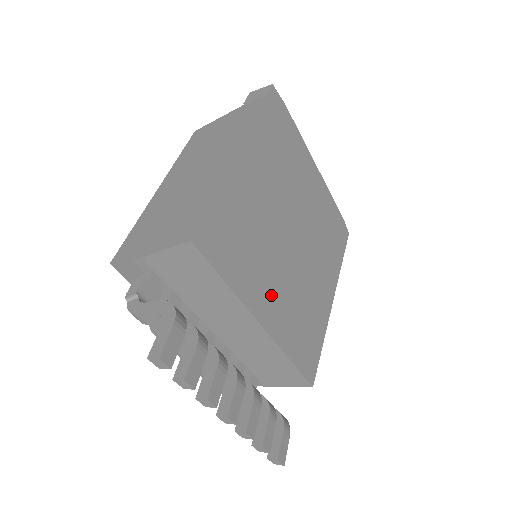
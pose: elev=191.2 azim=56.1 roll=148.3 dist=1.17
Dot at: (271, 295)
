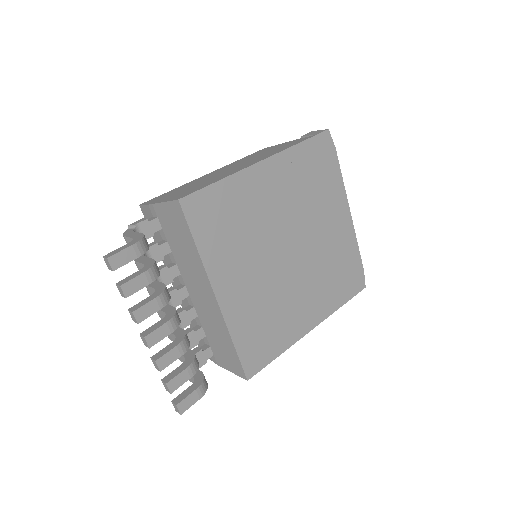
Dot at: (239, 281)
